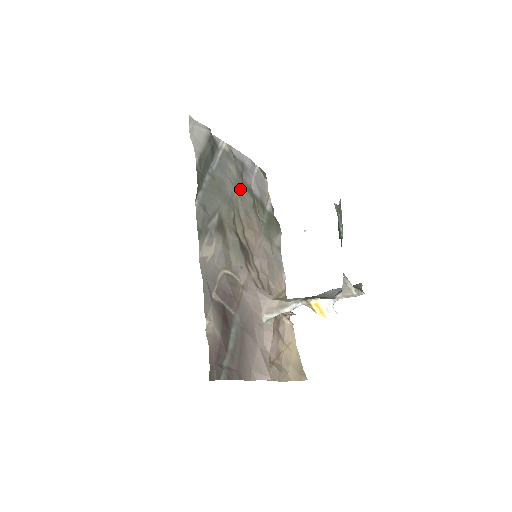
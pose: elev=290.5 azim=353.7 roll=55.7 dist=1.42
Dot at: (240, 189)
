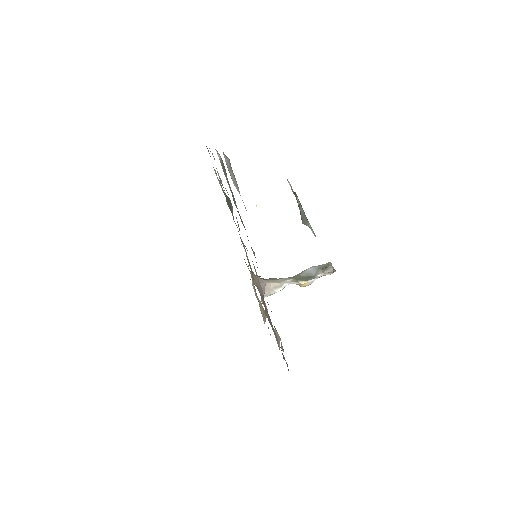
Dot at: occluded
